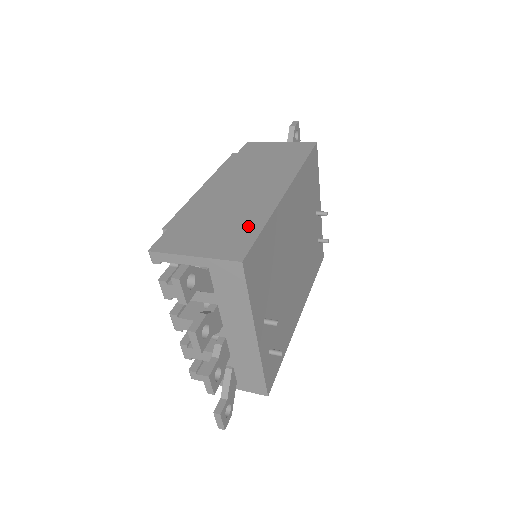
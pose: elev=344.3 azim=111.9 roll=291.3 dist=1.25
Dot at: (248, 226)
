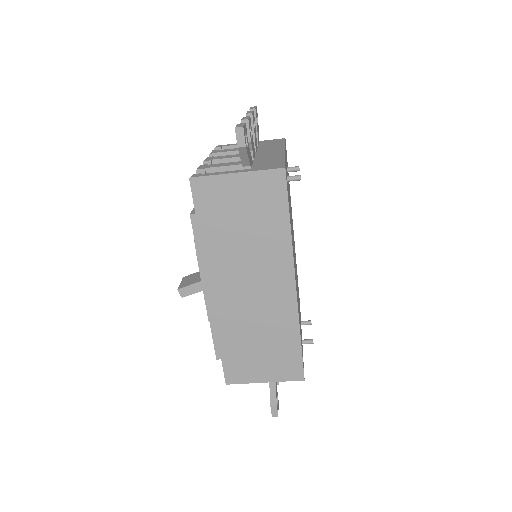
Dot at: occluded
